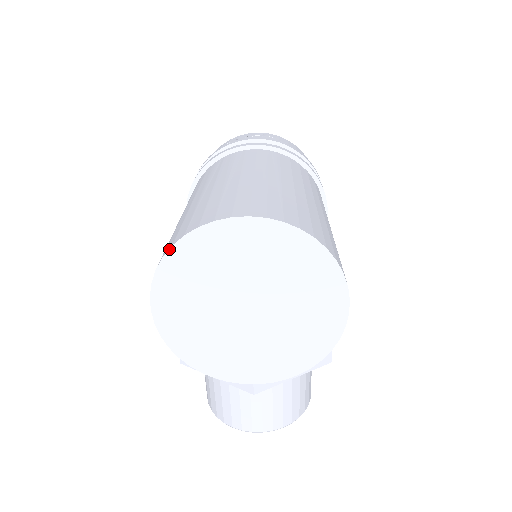
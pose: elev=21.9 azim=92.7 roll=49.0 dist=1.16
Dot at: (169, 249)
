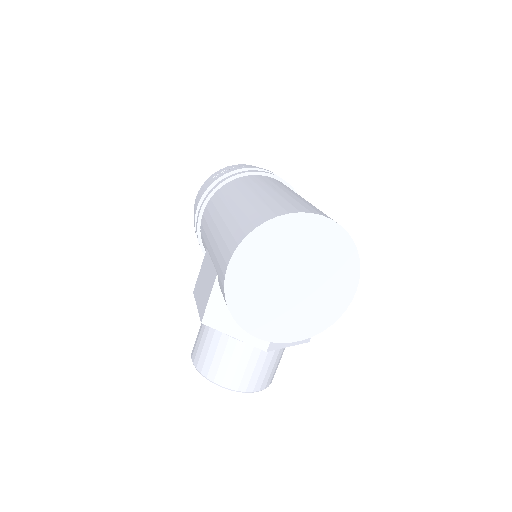
Dot at: (263, 223)
